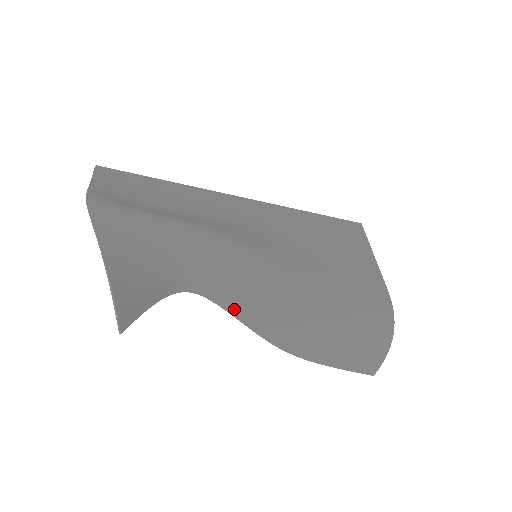
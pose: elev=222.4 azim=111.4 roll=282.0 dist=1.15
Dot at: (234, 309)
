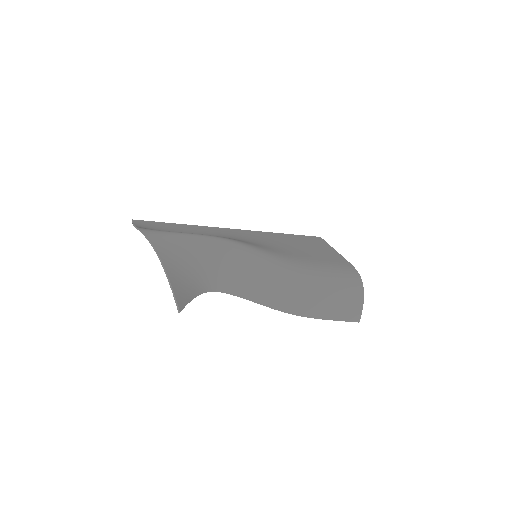
Dot at: (250, 294)
